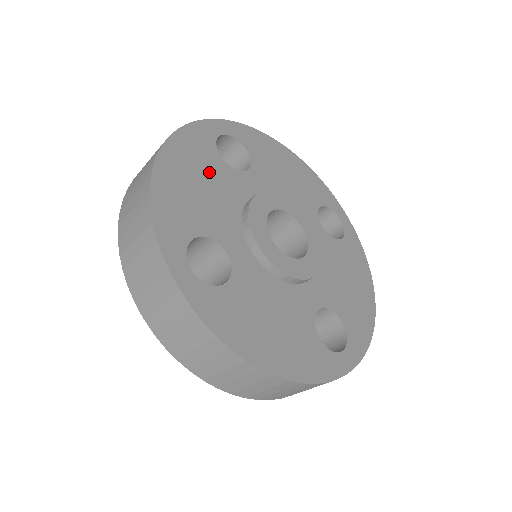
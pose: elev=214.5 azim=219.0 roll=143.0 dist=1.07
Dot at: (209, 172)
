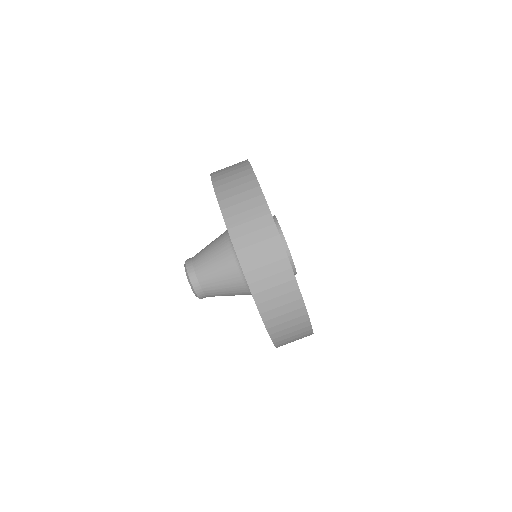
Dot at: occluded
